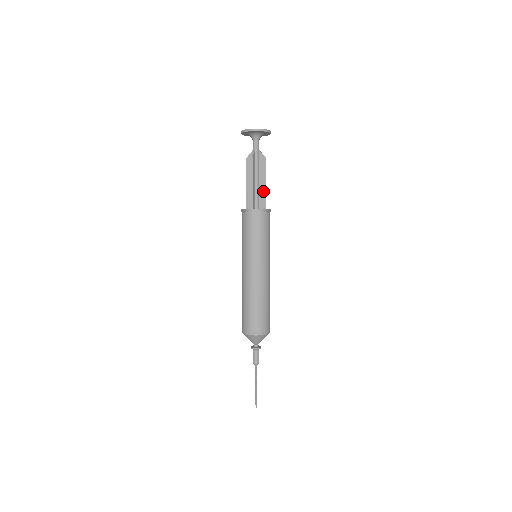
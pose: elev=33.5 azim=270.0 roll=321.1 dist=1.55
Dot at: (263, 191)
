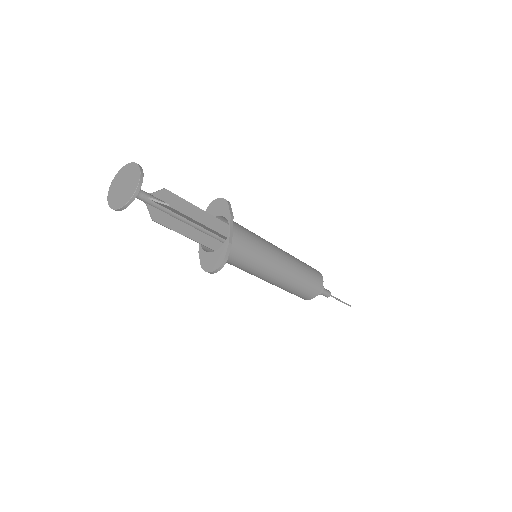
Dot at: (203, 226)
